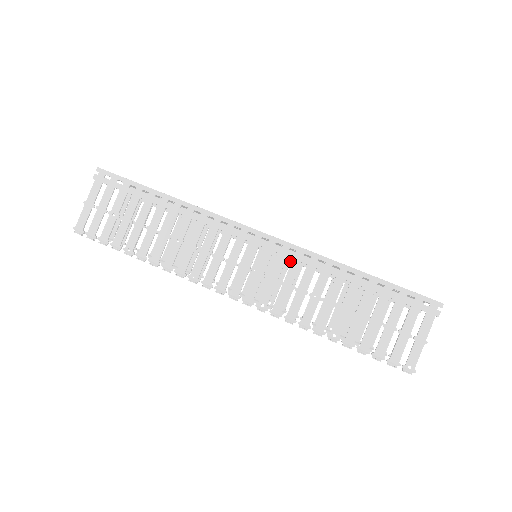
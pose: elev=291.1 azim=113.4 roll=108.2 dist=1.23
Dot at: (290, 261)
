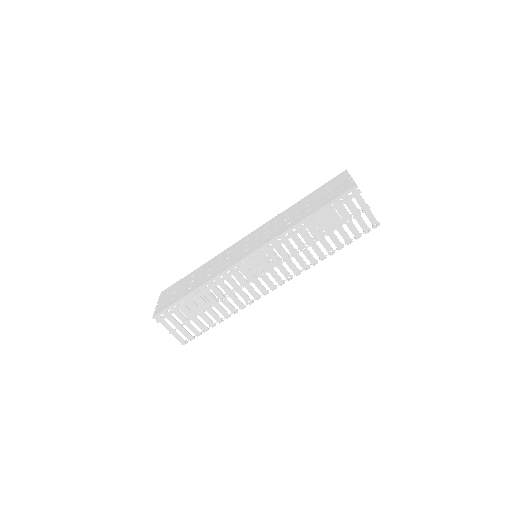
Dot at: occluded
